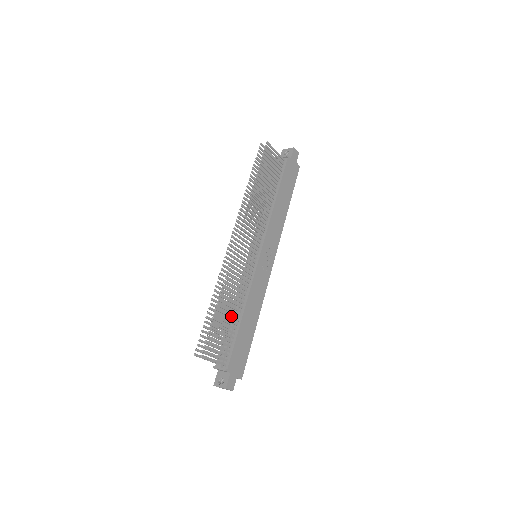
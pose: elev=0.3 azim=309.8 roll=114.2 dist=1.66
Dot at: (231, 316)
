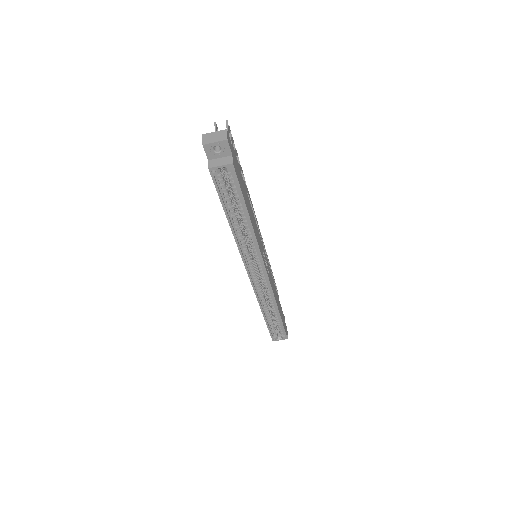
Dot at: occluded
